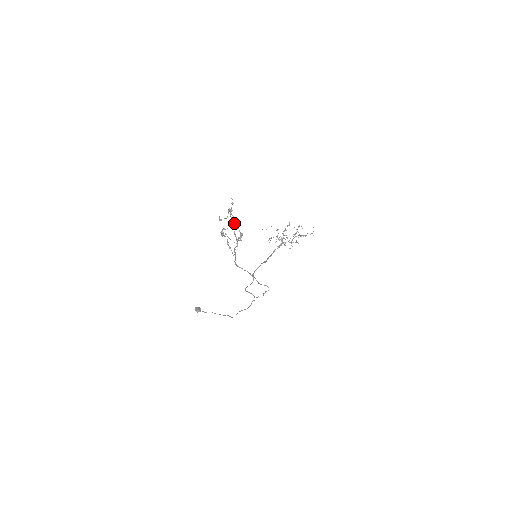
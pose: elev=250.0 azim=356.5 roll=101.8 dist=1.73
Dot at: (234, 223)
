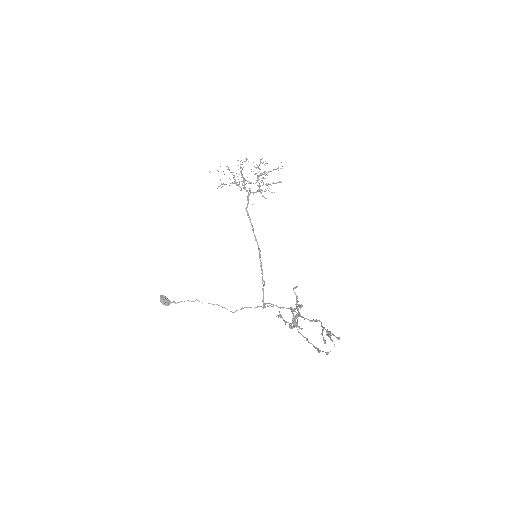
Dot at: occluded
